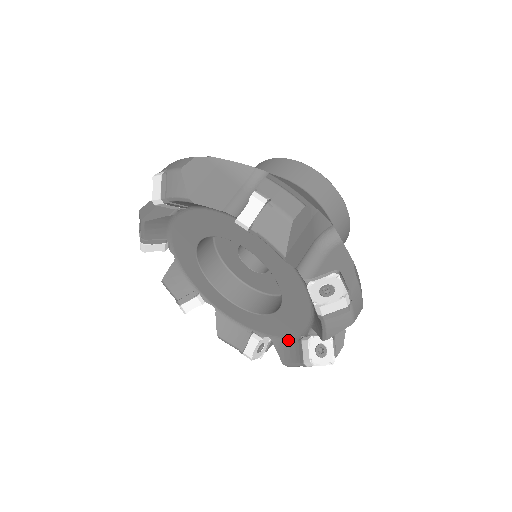
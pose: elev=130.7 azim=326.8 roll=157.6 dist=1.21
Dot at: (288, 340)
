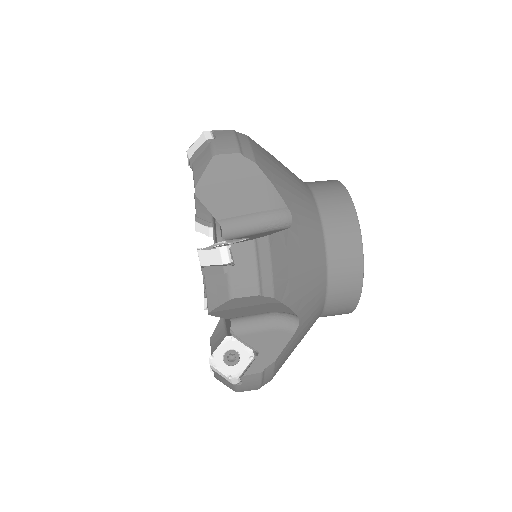
Dot at: occluded
